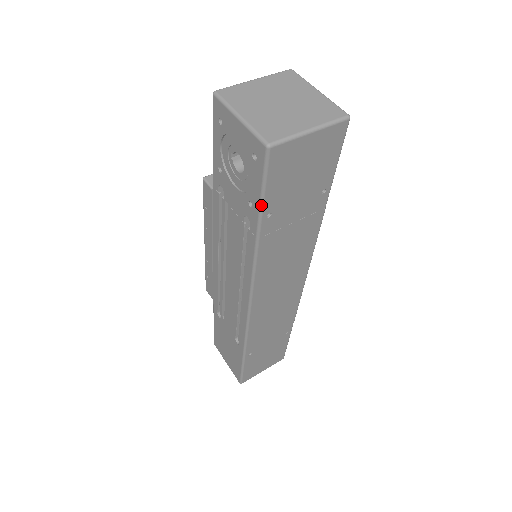
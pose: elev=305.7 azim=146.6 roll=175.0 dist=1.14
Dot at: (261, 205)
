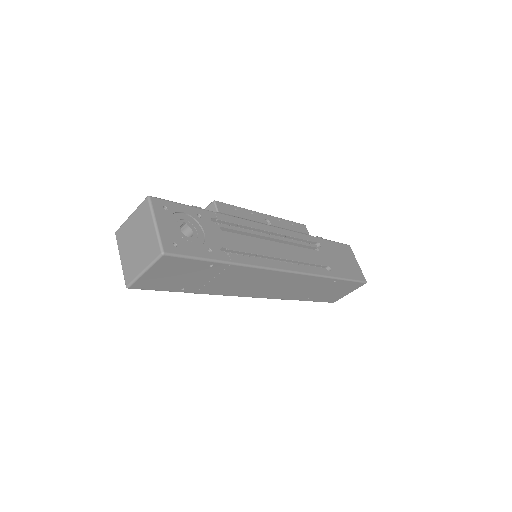
Dot at: occluded
